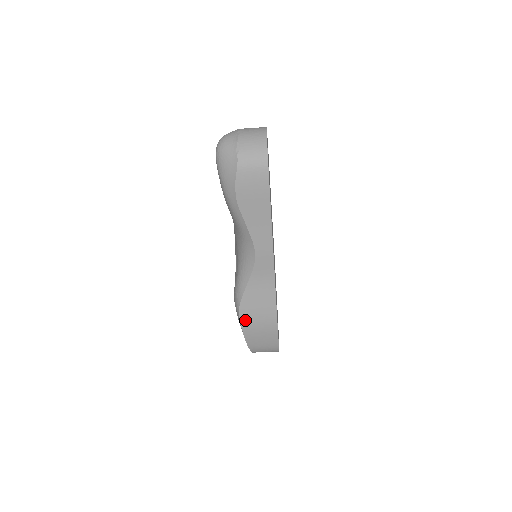
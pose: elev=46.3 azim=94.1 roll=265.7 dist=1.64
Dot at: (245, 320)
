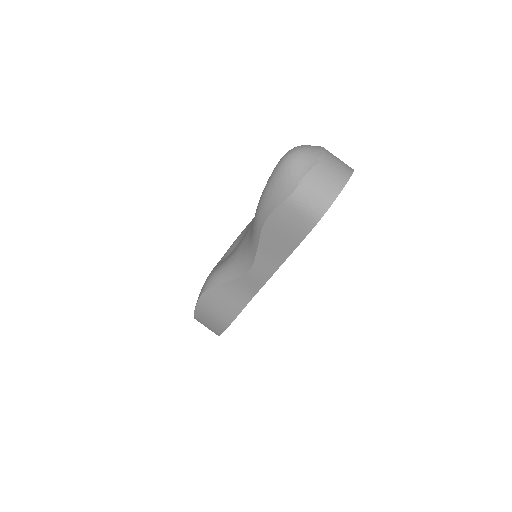
Dot at: (203, 303)
